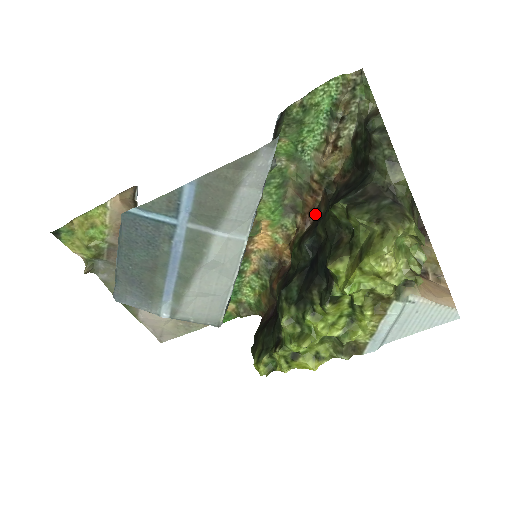
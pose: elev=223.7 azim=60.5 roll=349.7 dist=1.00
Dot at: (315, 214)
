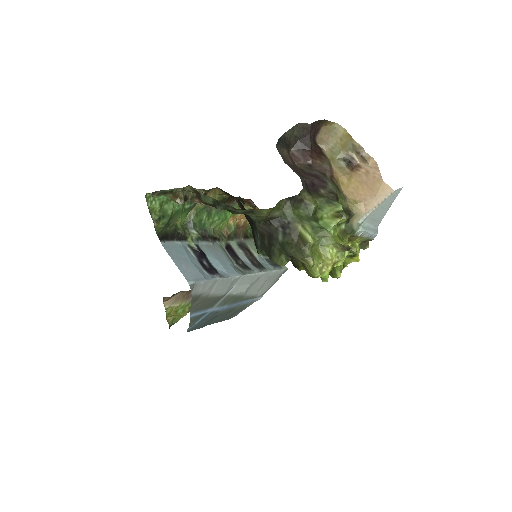
Dot at: occluded
